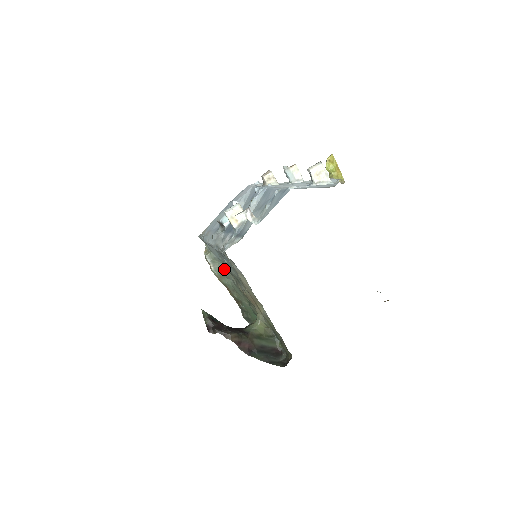
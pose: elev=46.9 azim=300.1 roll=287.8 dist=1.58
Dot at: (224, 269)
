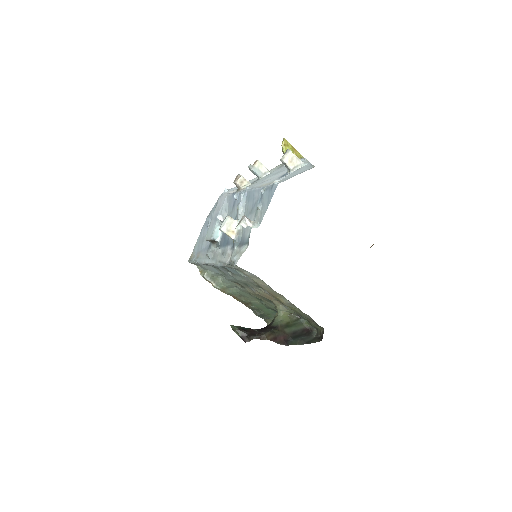
Dot at: (226, 281)
